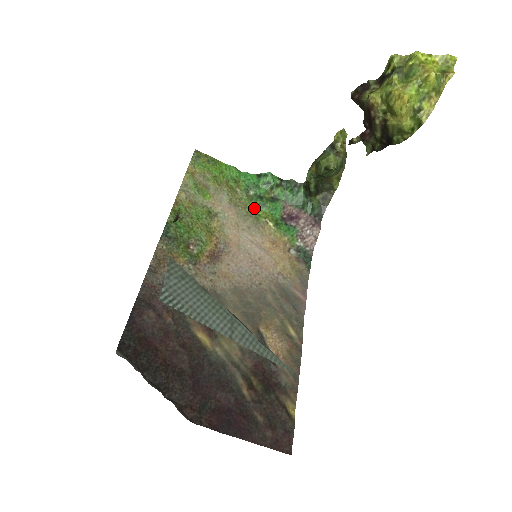
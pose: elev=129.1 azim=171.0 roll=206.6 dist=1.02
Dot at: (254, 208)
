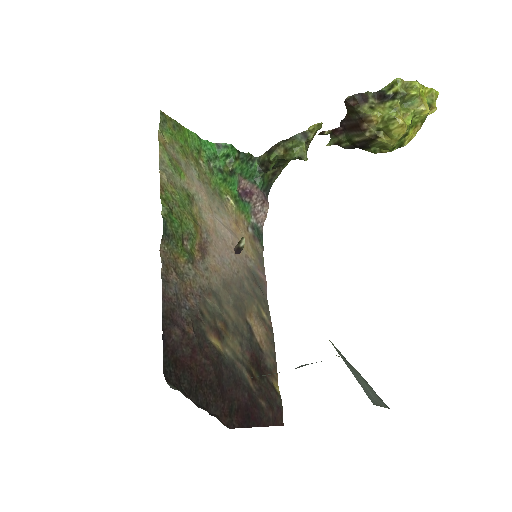
Dot at: (216, 183)
